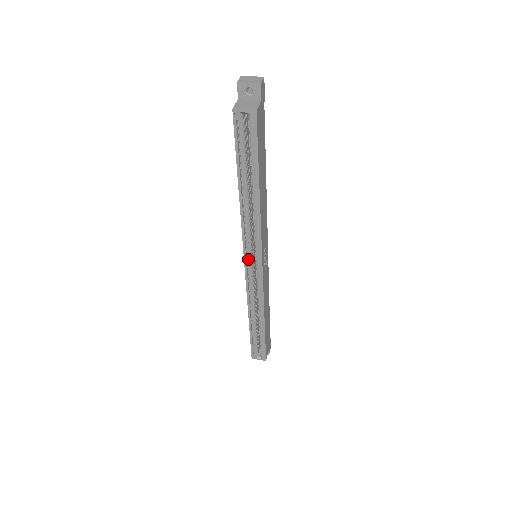
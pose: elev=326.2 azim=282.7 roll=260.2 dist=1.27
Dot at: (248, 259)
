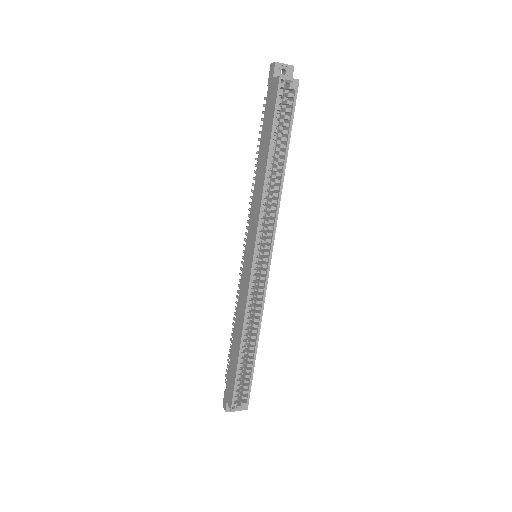
Dot at: (257, 252)
